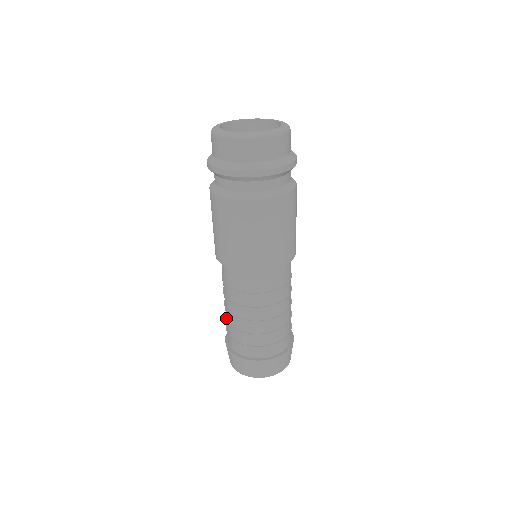
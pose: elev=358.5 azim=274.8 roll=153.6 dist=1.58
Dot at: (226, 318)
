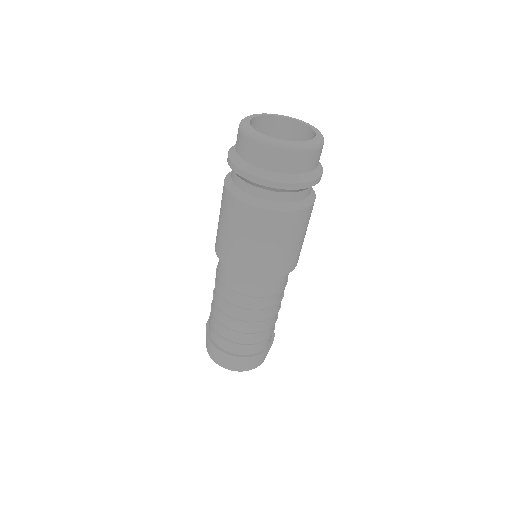
Dot at: (218, 320)
